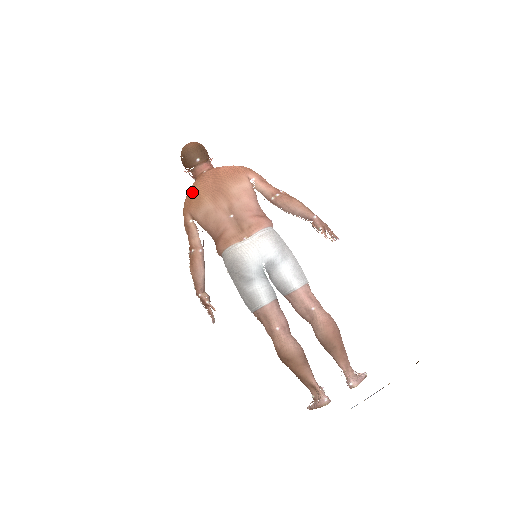
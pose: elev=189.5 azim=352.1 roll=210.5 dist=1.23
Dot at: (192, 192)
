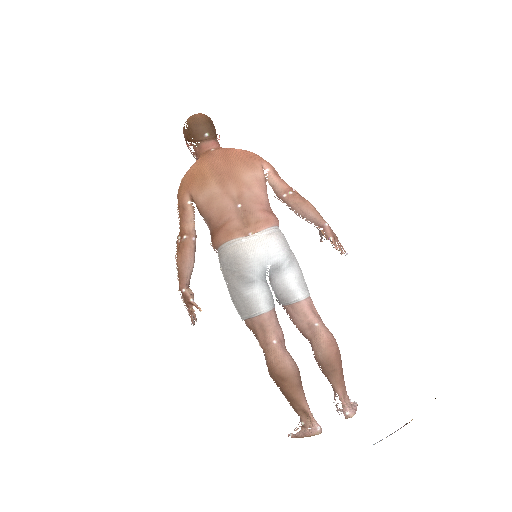
Dot at: (196, 169)
